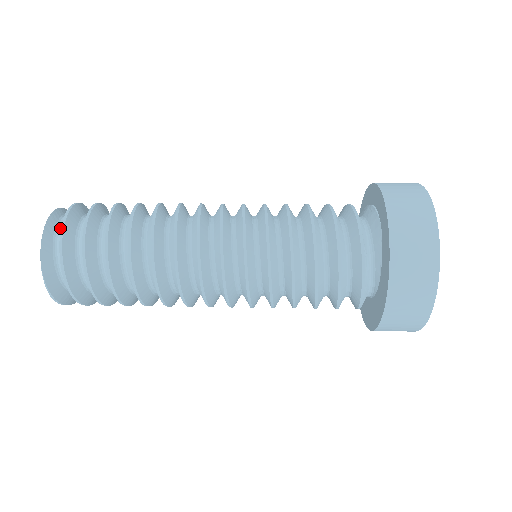
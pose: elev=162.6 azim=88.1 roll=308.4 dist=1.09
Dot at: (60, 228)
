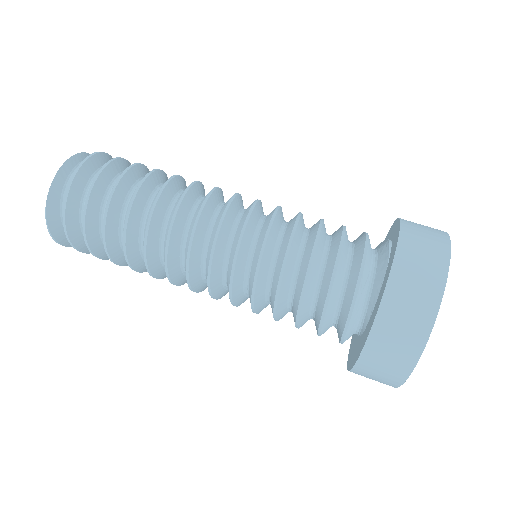
Dot at: occluded
